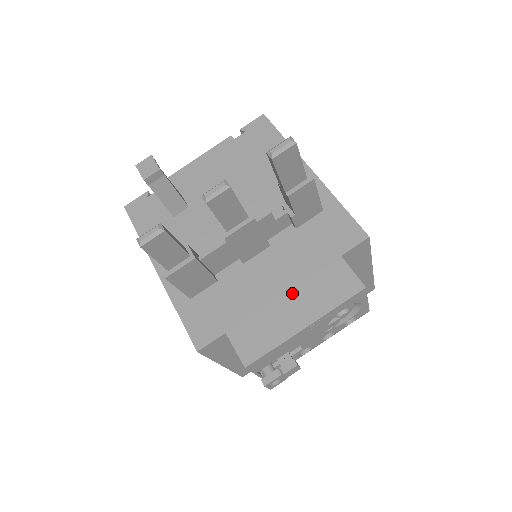
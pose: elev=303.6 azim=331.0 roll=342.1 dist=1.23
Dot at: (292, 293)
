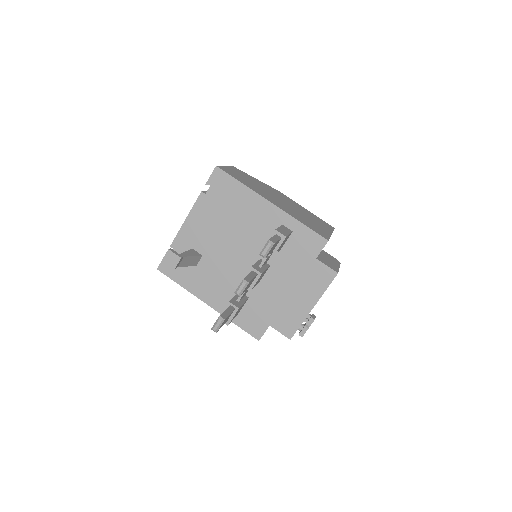
Dot at: (297, 291)
